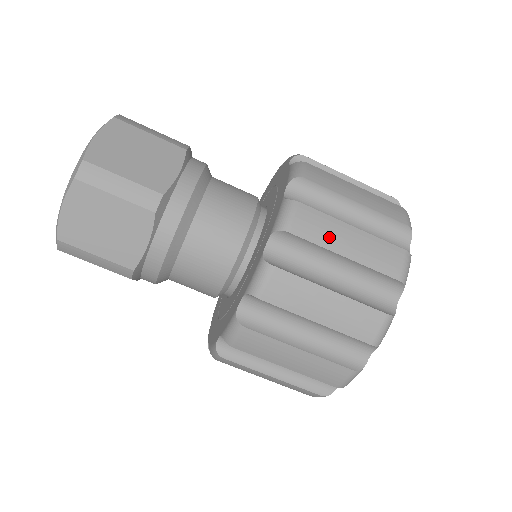
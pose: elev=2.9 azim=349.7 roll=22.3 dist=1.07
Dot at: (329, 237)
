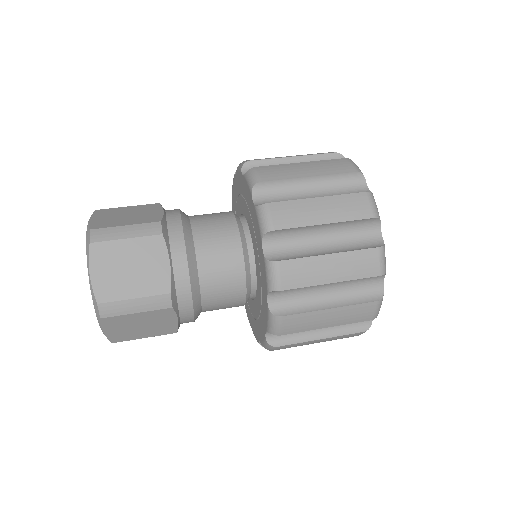
Dot at: (290, 172)
